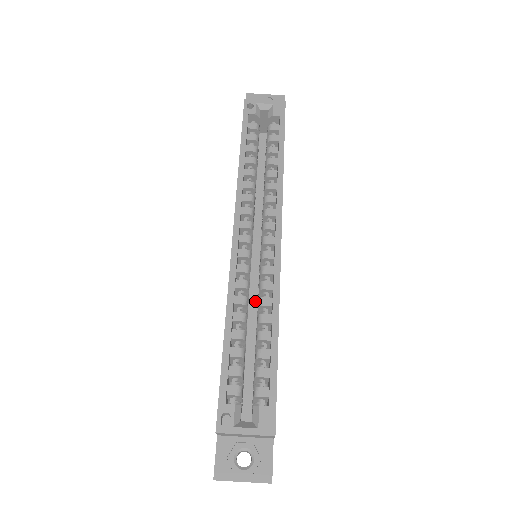
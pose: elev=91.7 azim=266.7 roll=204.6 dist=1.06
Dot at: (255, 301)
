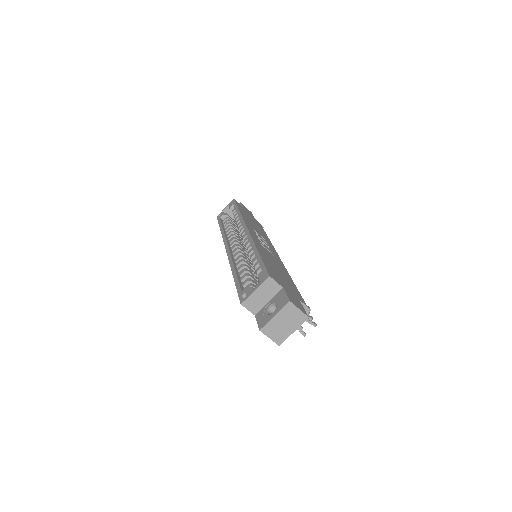
Dot at: occluded
